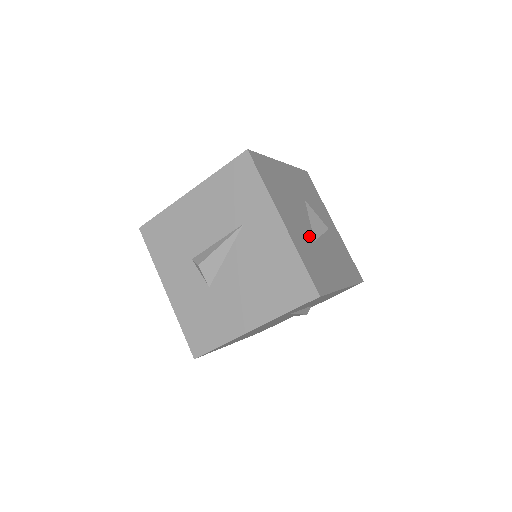
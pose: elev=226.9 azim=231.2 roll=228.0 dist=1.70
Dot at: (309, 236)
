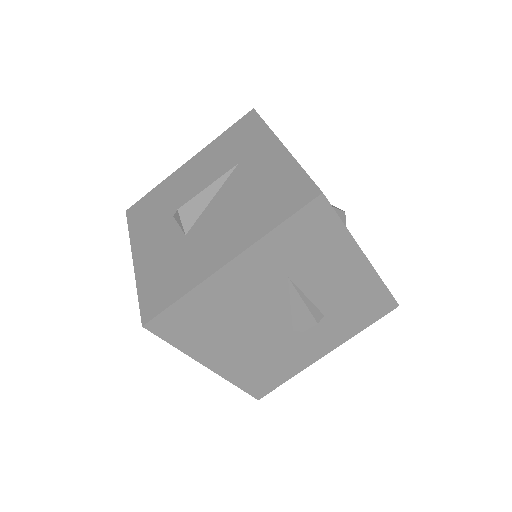
Dot at: occluded
